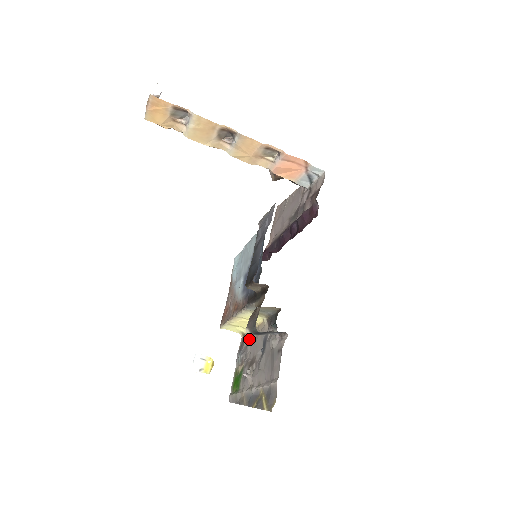
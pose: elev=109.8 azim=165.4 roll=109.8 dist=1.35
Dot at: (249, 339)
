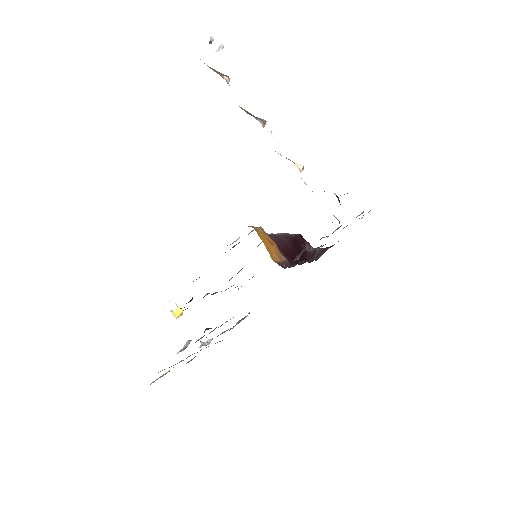
Dot at: occluded
